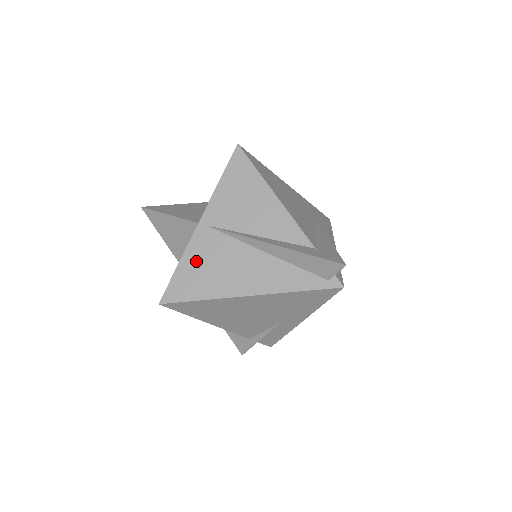
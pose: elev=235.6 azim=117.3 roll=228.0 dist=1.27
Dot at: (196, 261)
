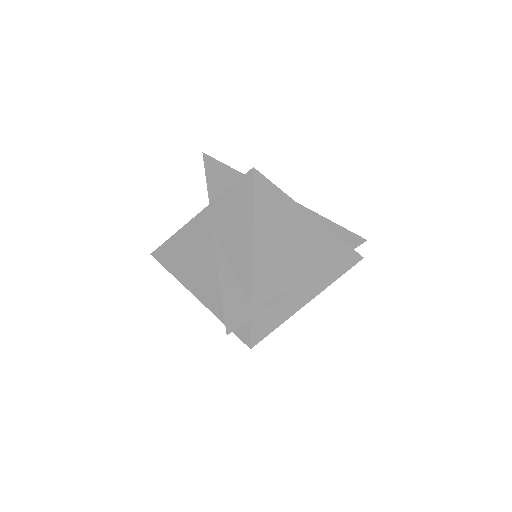
Dot at: occluded
